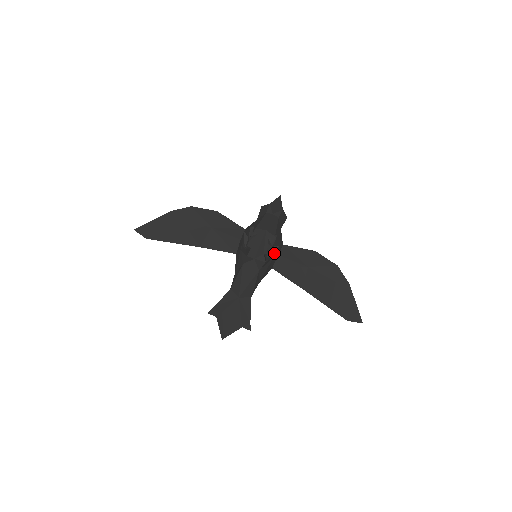
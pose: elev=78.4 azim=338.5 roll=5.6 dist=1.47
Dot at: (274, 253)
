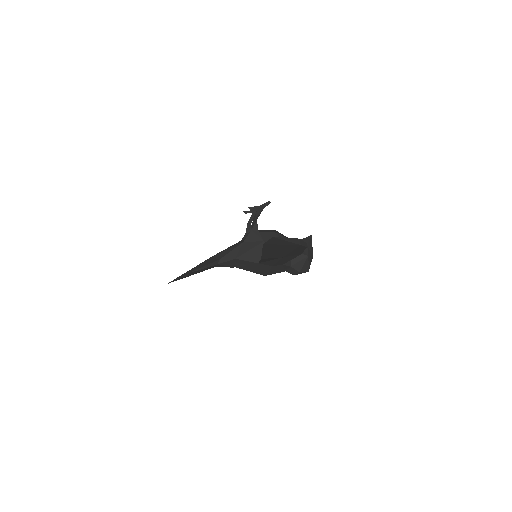
Dot at: (266, 240)
